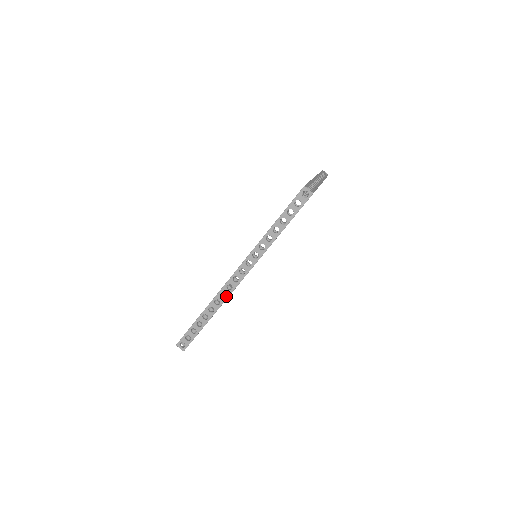
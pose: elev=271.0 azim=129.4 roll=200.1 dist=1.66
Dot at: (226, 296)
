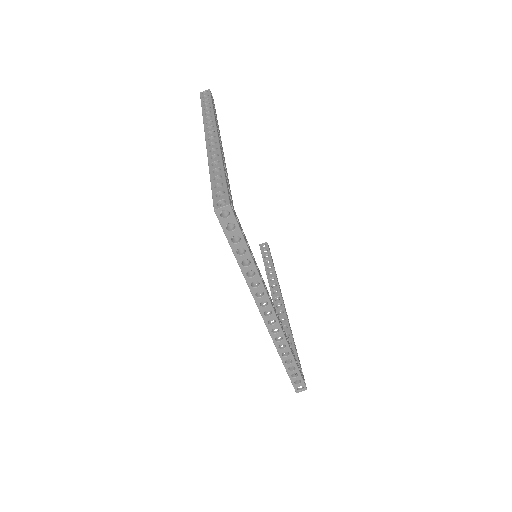
Dot at: (282, 337)
